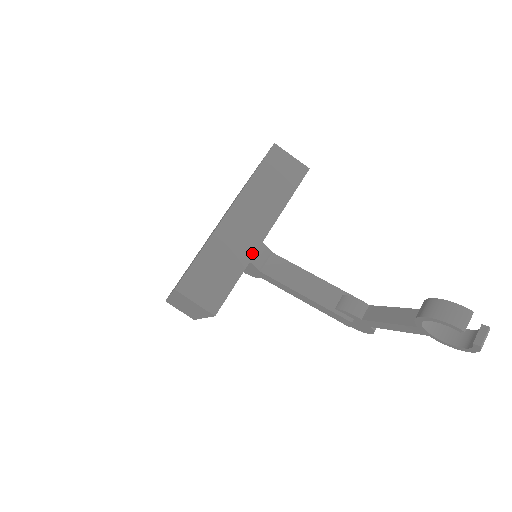
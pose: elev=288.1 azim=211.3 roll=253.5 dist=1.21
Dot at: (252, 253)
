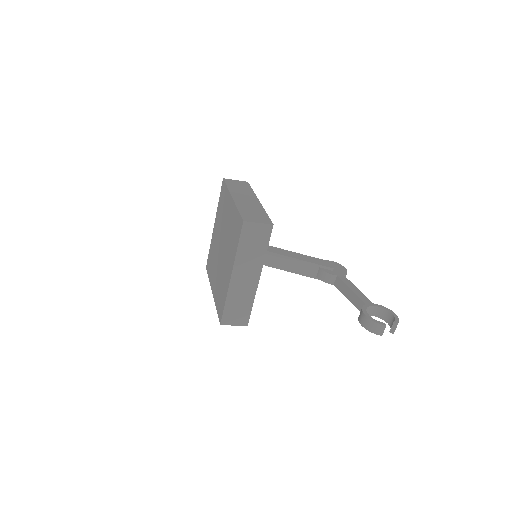
Dot at: (255, 289)
